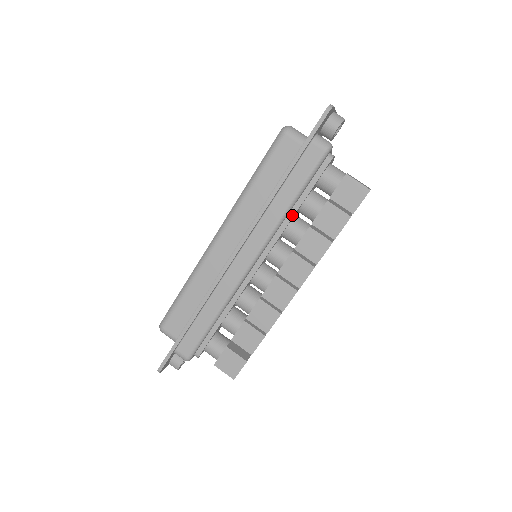
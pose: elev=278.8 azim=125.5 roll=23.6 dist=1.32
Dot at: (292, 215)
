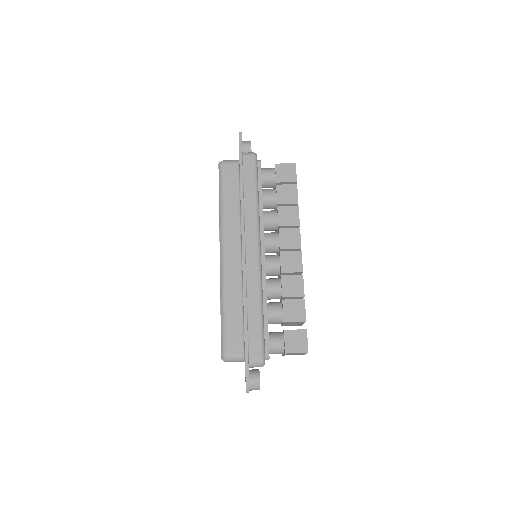
Dot at: (262, 206)
